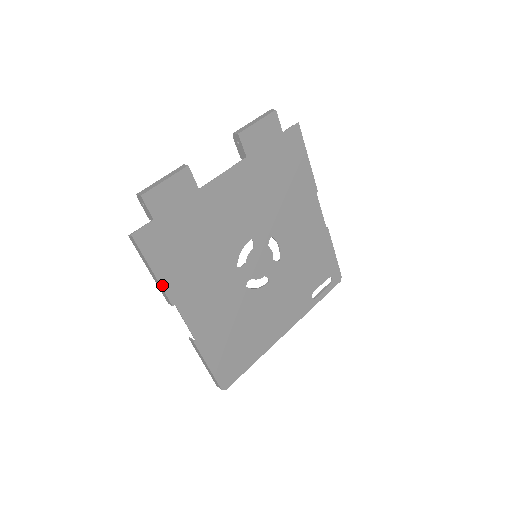
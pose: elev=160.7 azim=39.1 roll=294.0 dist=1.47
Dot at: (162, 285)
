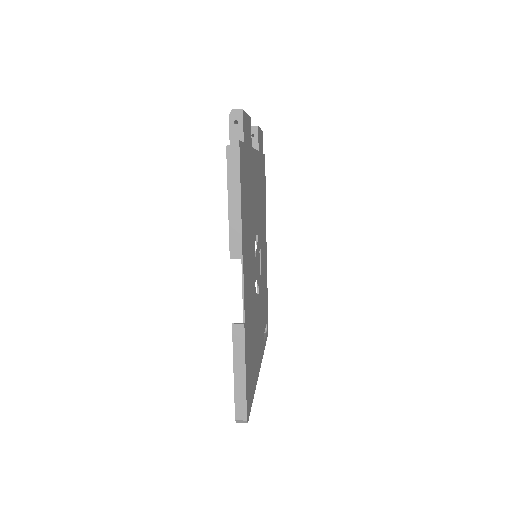
Dot at: (241, 223)
